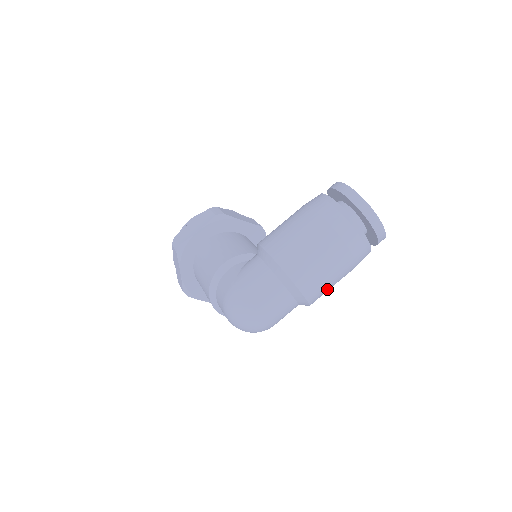
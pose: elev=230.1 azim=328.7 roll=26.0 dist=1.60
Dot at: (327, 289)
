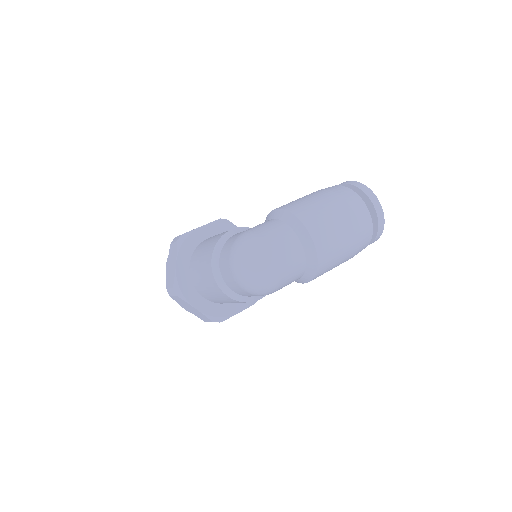
Dot at: (334, 255)
